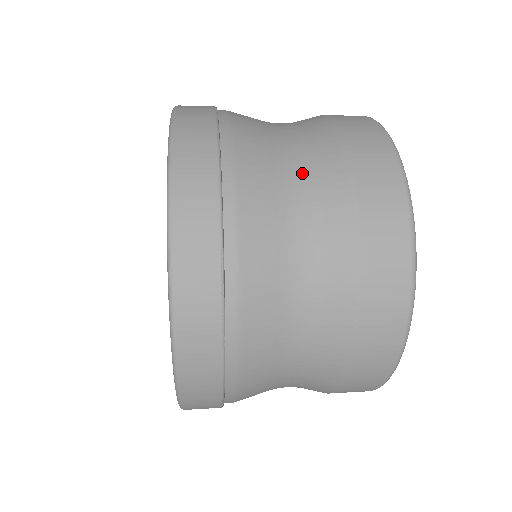
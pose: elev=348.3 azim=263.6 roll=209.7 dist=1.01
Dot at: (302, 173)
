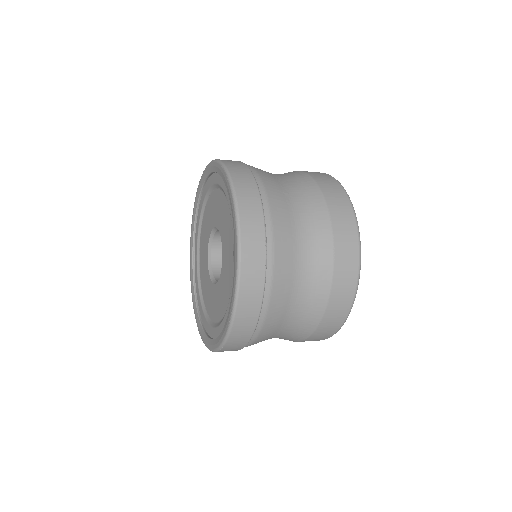
Dot at: (293, 186)
